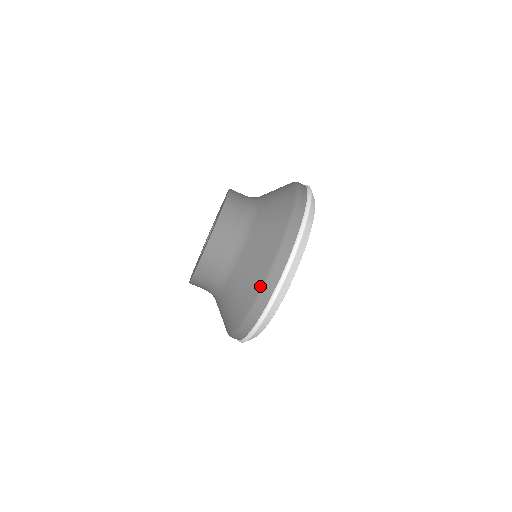
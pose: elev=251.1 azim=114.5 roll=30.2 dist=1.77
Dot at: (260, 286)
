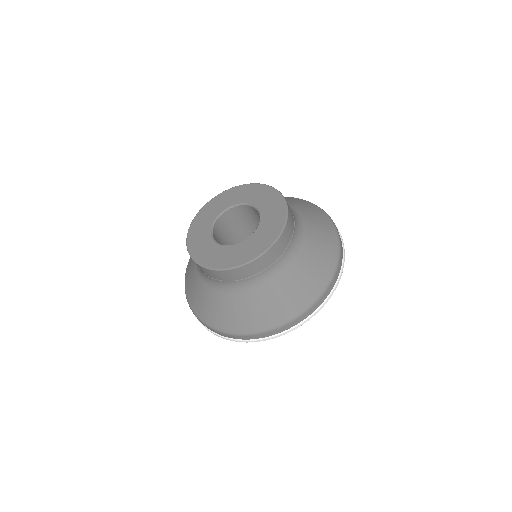
Dot at: (289, 317)
